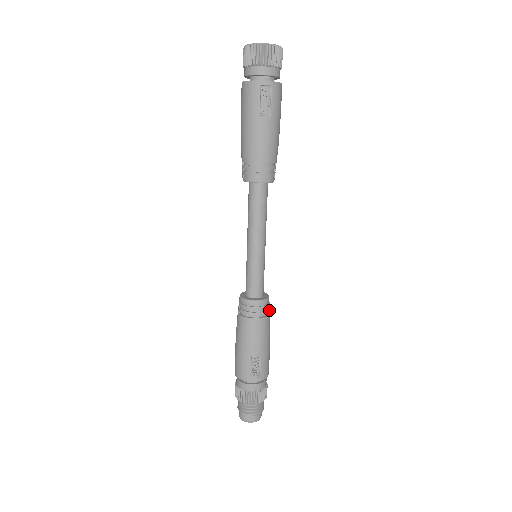
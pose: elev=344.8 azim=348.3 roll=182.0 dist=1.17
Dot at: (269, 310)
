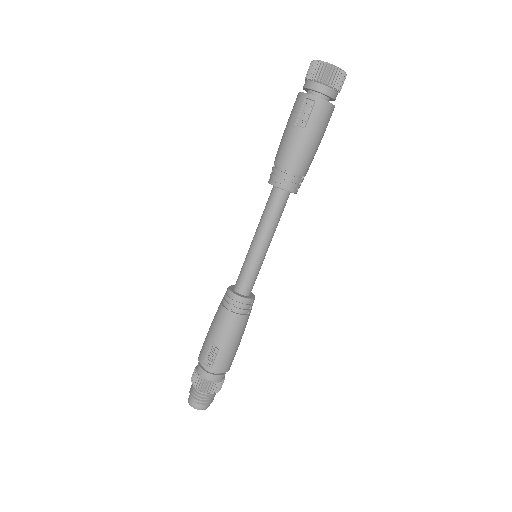
Dot at: (246, 311)
